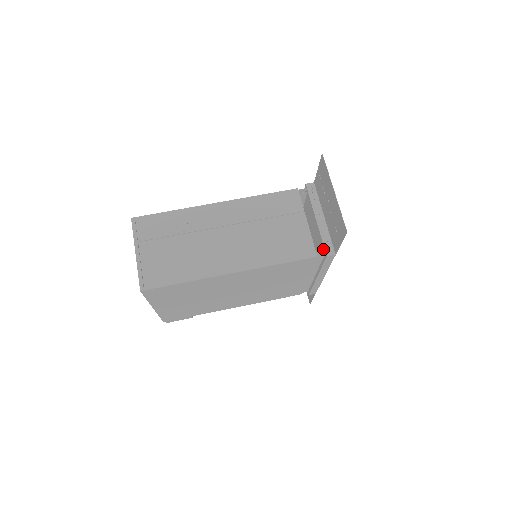
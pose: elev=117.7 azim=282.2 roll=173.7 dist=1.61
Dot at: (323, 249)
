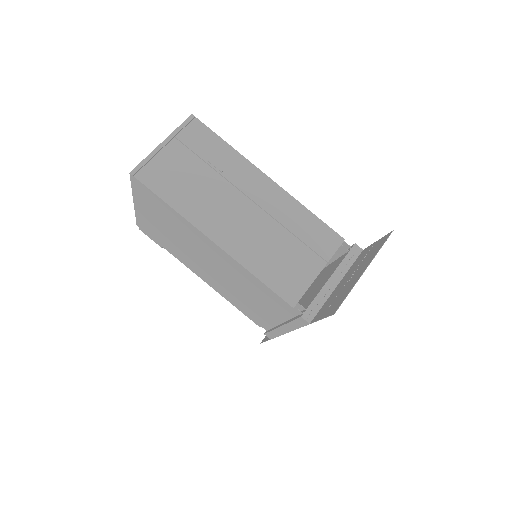
Dot at: (306, 308)
